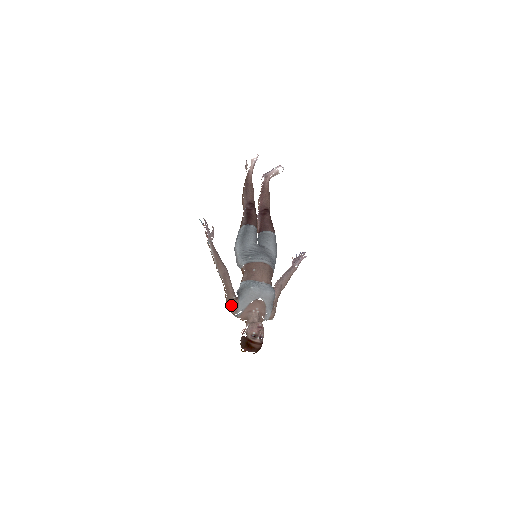
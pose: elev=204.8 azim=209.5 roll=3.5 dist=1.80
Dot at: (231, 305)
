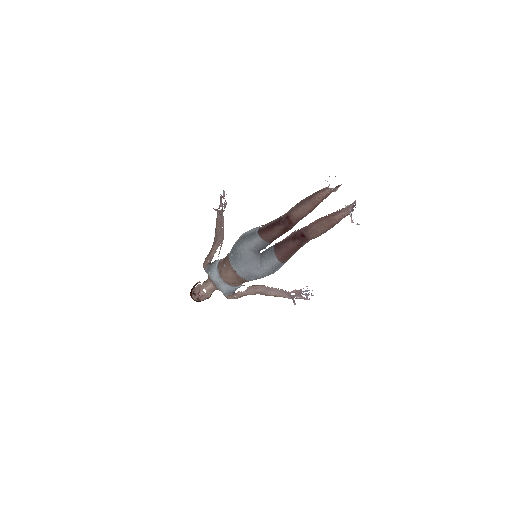
Dot at: (204, 262)
